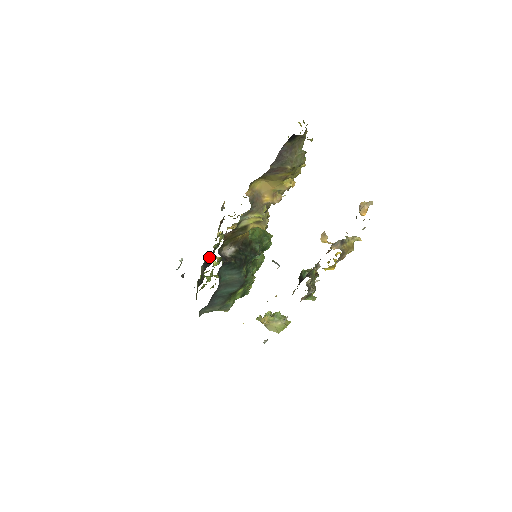
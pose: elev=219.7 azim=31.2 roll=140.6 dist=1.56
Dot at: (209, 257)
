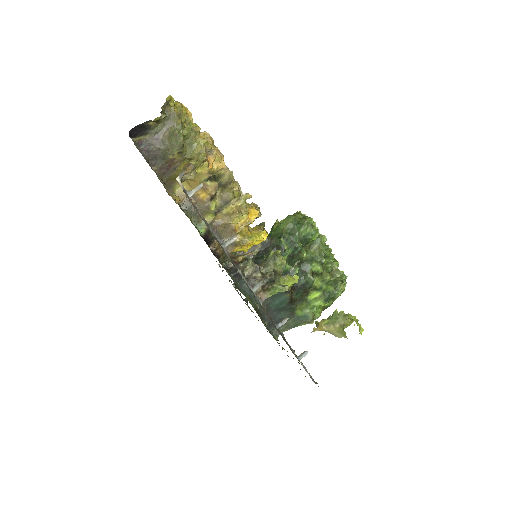
Dot at: occluded
